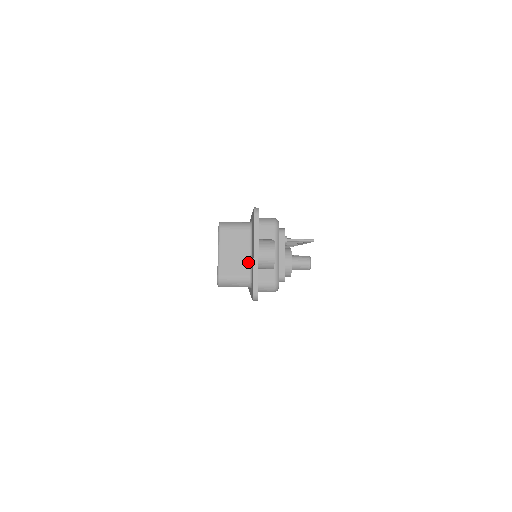
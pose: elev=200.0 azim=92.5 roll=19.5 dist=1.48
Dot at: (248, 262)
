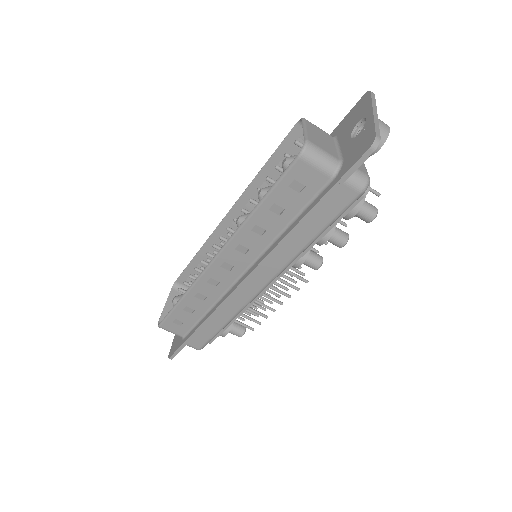
Dot at: (336, 152)
